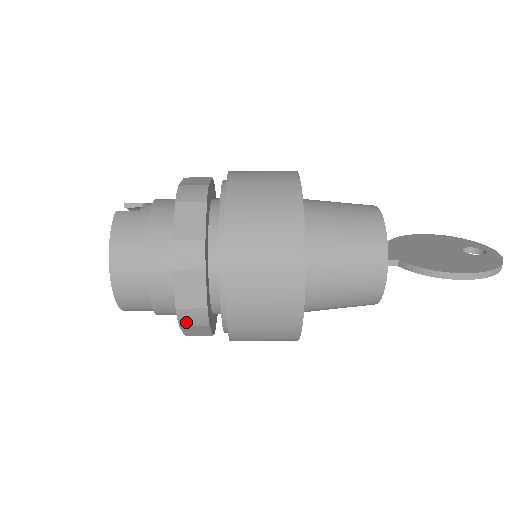
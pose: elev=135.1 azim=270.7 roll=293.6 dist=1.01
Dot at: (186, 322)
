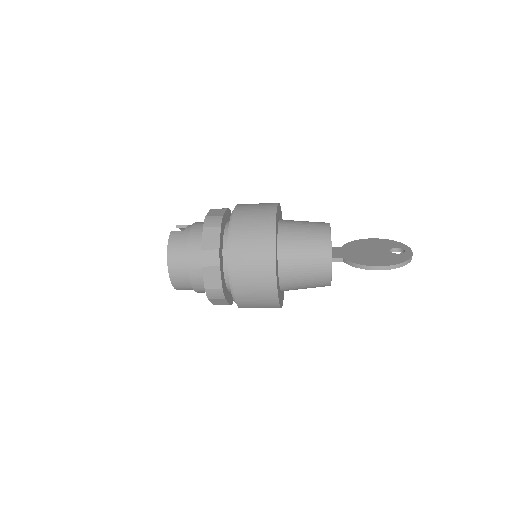
Dot at: (211, 296)
